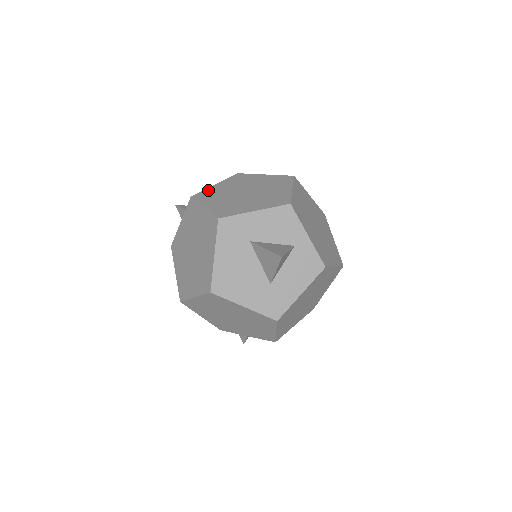
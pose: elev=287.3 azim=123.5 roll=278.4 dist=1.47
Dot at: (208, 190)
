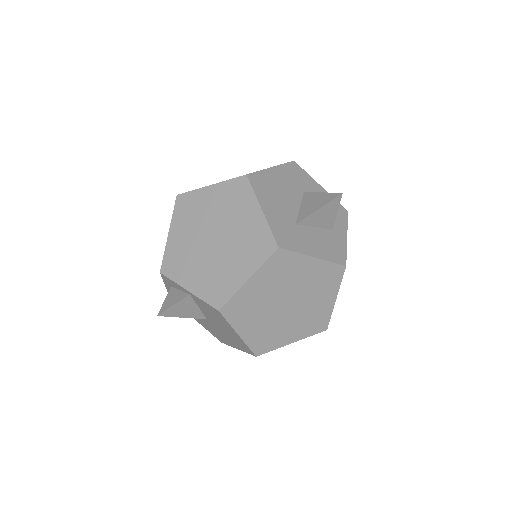
Dot at: occluded
